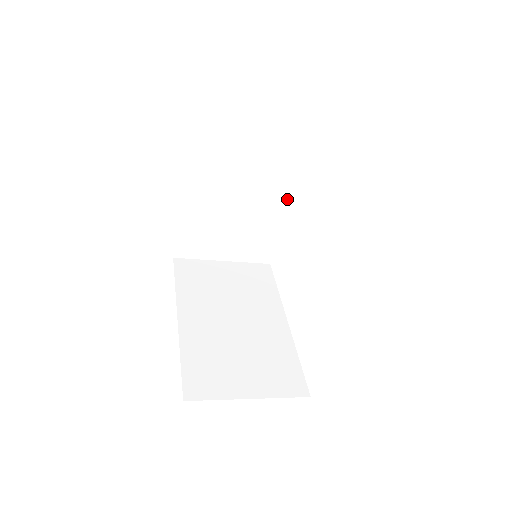
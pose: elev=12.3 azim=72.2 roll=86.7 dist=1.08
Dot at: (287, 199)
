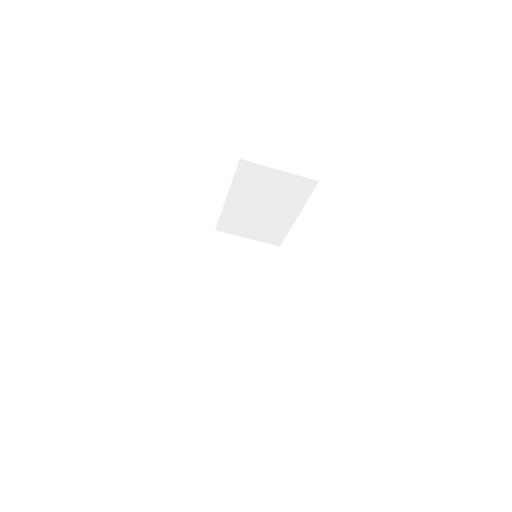
Dot at: (294, 214)
